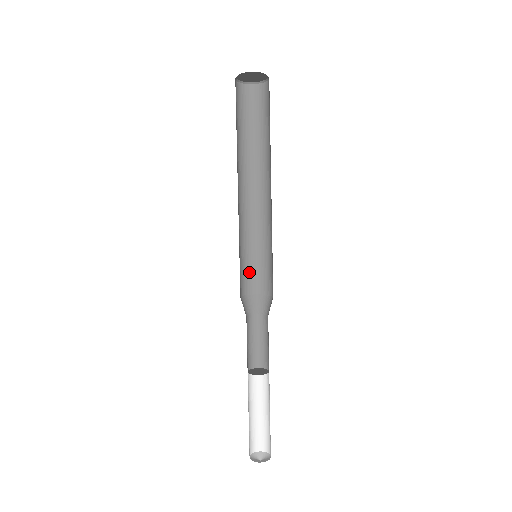
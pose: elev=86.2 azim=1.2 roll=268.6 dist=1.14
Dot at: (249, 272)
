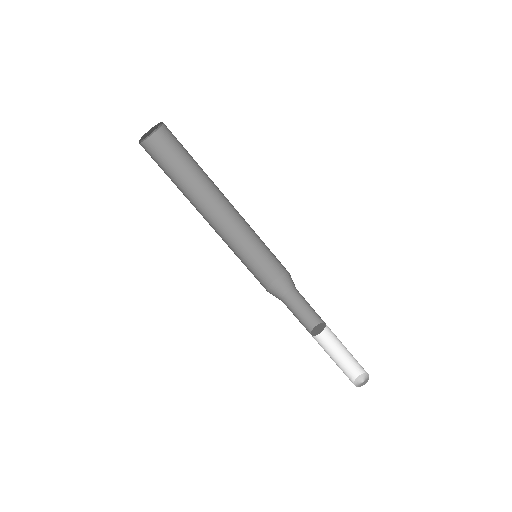
Dot at: (255, 274)
